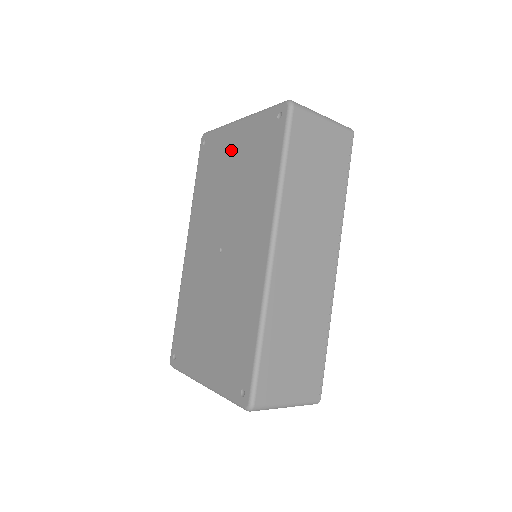
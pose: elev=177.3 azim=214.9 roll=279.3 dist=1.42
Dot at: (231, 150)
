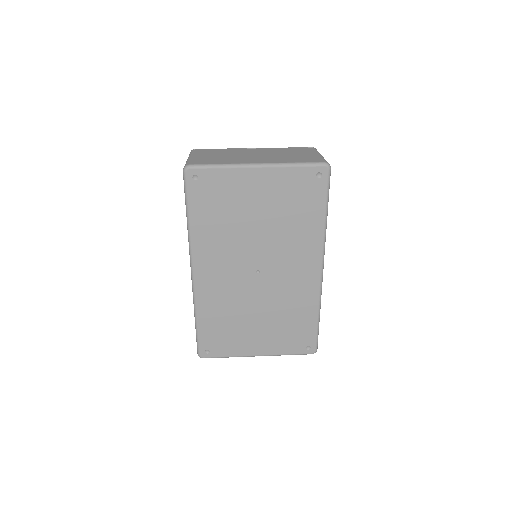
Dot at: (252, 193)
